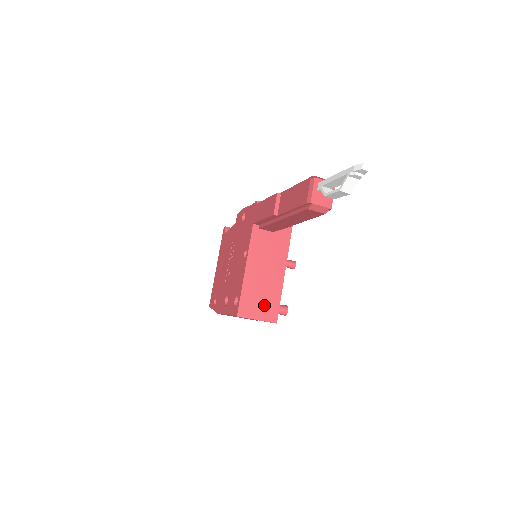
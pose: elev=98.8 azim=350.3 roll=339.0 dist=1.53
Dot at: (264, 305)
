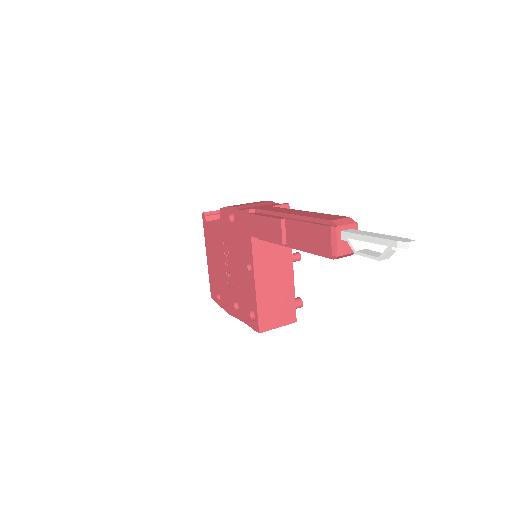
Dot at: (281, 311)
